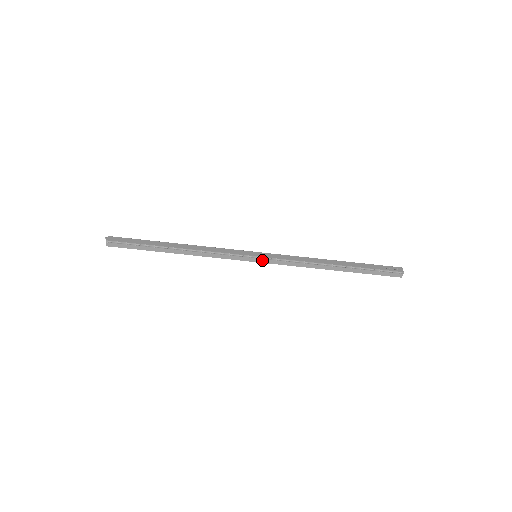
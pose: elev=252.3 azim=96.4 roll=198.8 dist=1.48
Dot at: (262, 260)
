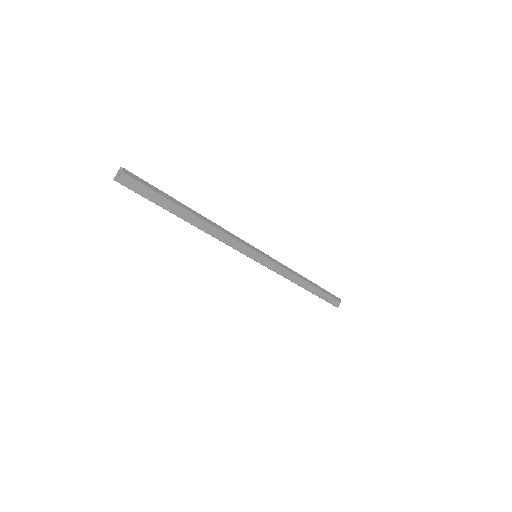
Dot at: occluded
